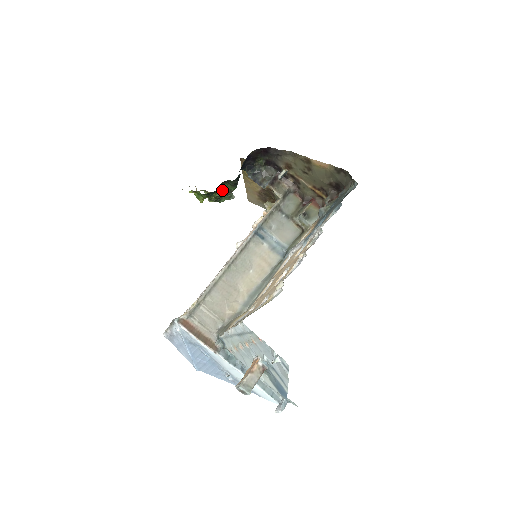
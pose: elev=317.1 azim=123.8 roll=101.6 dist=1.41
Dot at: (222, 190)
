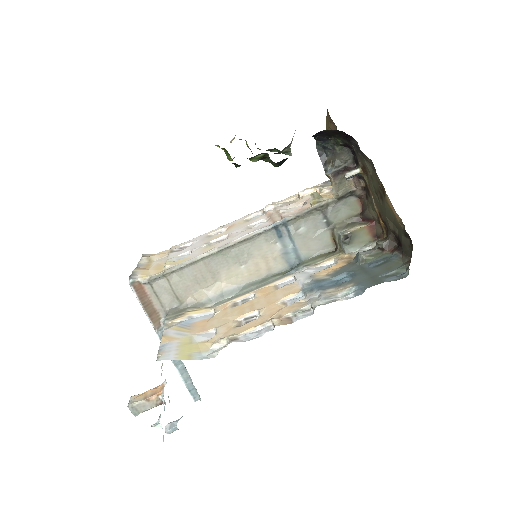
Dot at: (263, 157)
